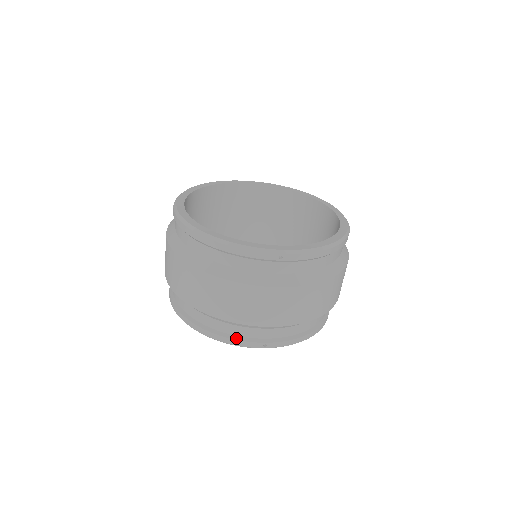
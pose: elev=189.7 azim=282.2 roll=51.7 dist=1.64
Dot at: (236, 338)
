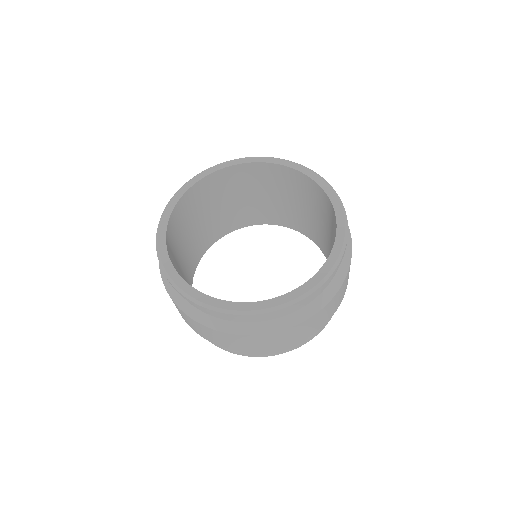
Dot at: occluded
